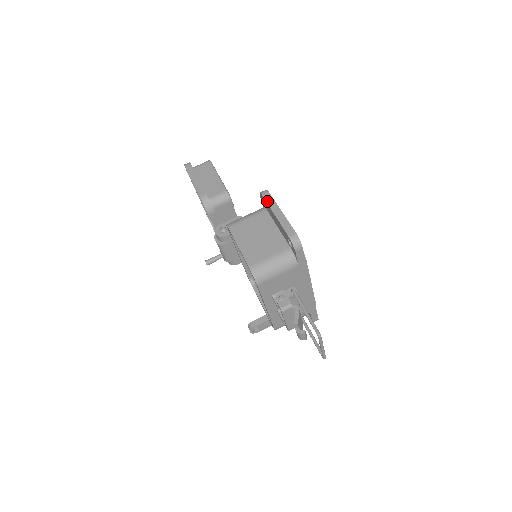
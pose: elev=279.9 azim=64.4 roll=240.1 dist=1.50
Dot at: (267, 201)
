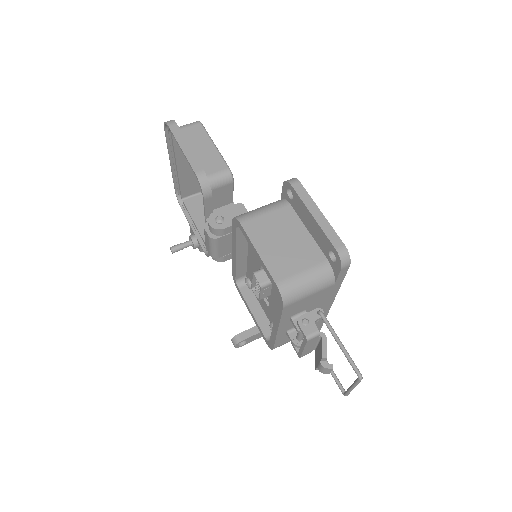
Dot at: (300, 195)
